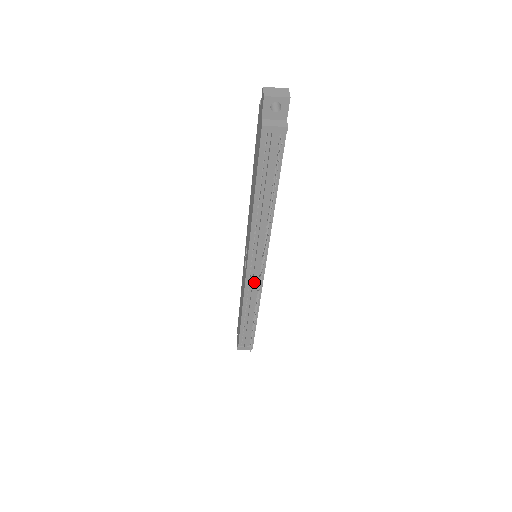
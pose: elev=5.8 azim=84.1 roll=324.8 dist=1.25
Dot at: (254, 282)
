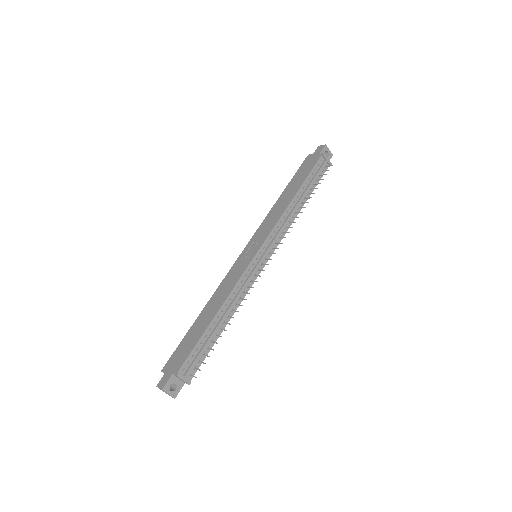
Dot at: (253, 272)
